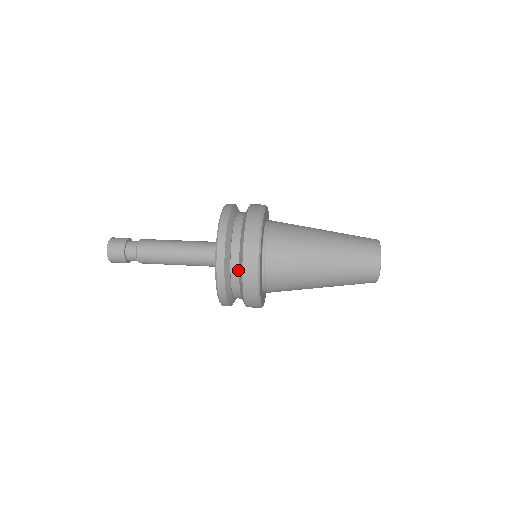
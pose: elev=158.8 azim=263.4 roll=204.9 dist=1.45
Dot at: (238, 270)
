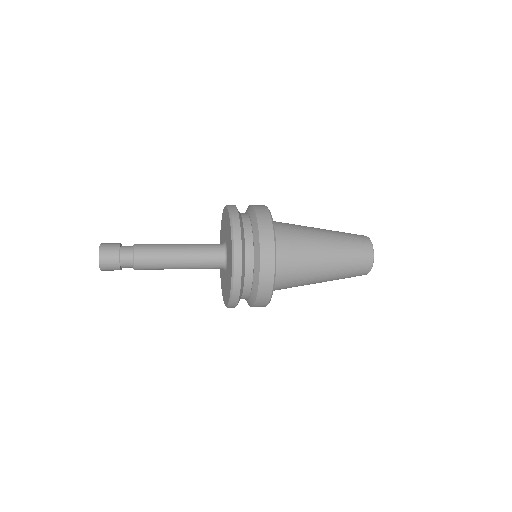
Dot at: (249, 293)
